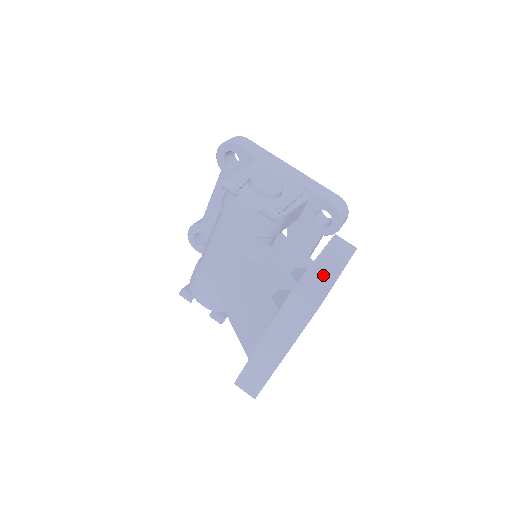
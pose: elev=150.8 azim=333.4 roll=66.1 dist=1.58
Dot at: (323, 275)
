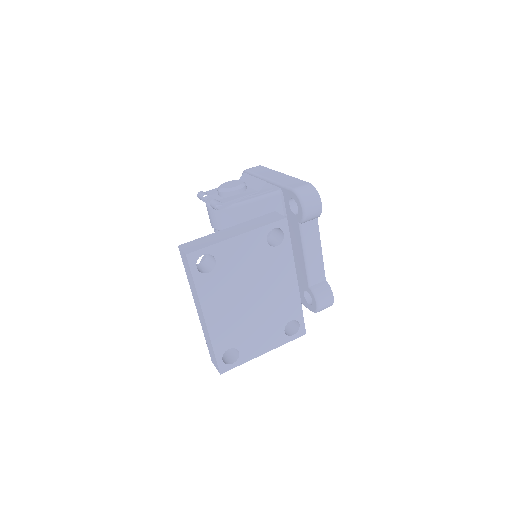
Dot at: (218, 237)
